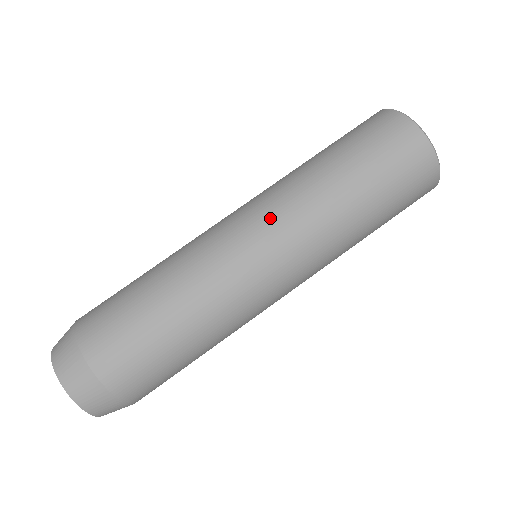
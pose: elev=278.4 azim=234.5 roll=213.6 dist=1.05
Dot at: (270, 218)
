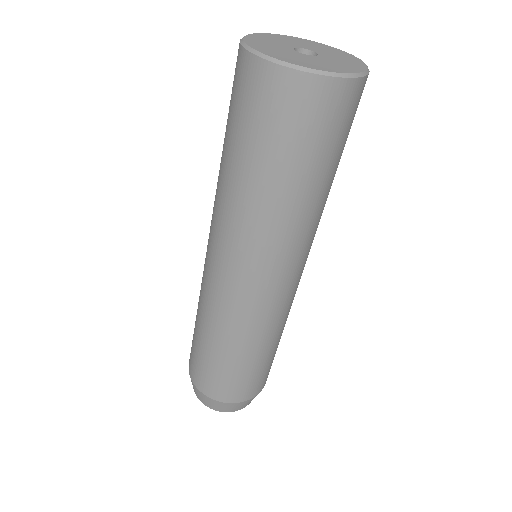
Dot at: (219, 246)
